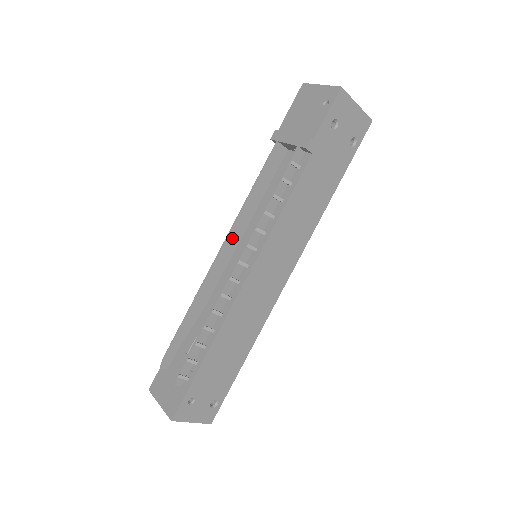
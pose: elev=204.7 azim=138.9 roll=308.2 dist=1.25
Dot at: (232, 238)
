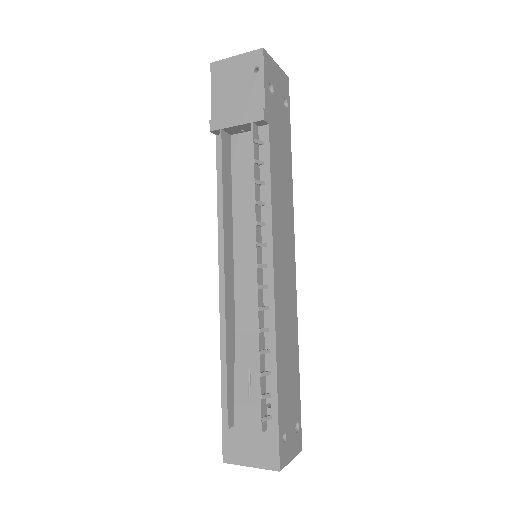
Dot at: (227, 249)
